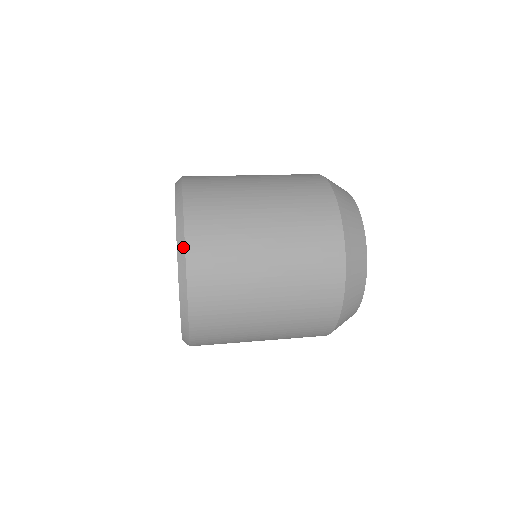
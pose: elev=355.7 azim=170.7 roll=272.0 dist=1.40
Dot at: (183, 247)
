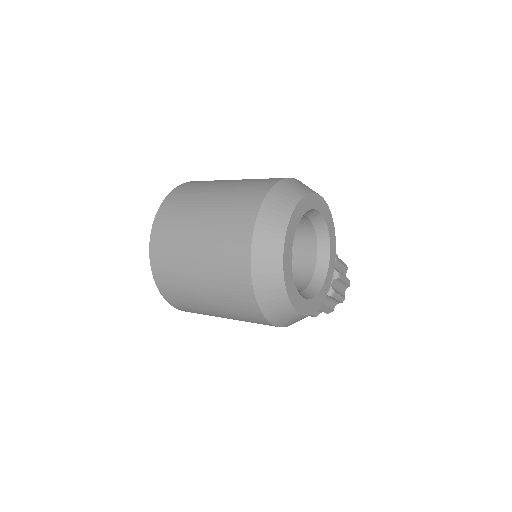
Dot at: (157, 211)
